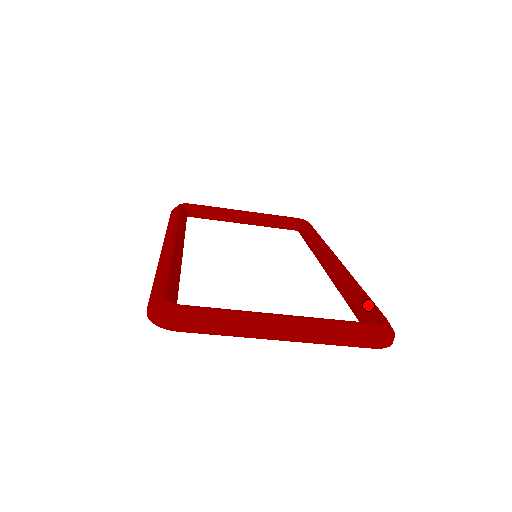
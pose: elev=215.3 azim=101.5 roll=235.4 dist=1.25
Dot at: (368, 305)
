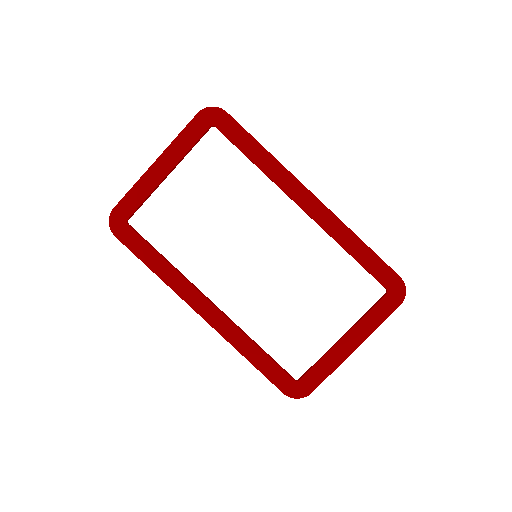
Dot at: occluded
